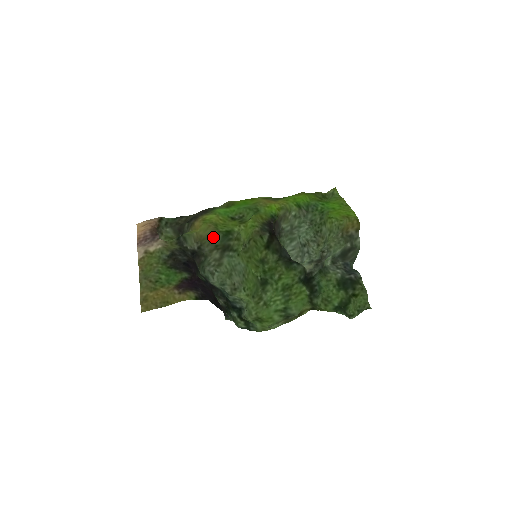
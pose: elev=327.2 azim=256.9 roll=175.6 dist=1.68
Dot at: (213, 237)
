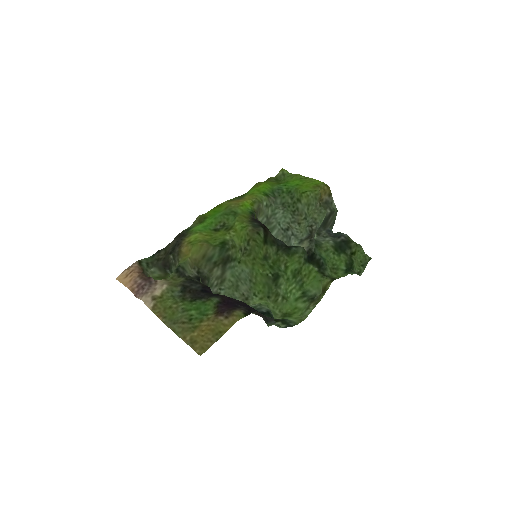
Dot at: (209, 255)
